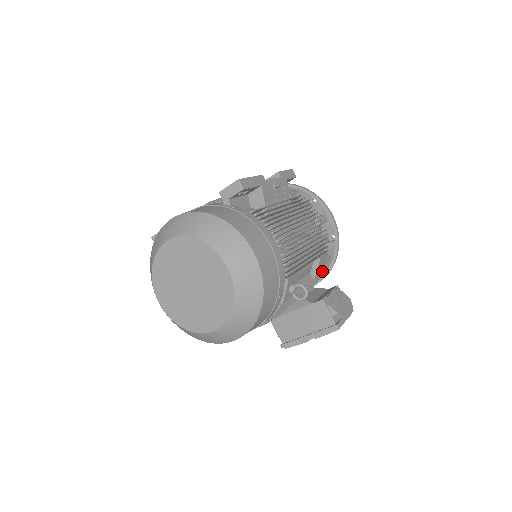
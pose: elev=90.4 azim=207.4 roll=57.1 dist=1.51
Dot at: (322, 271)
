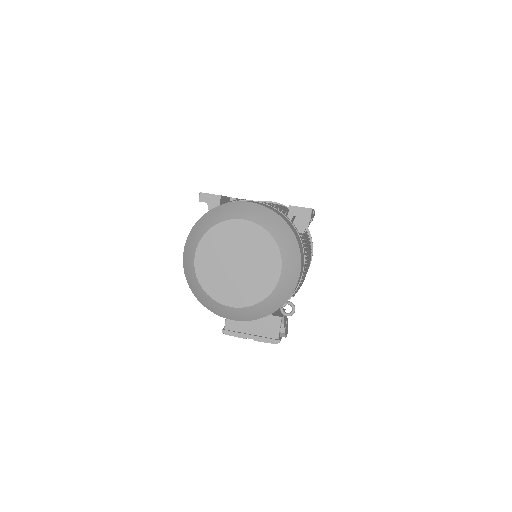
Dot at: occluded
